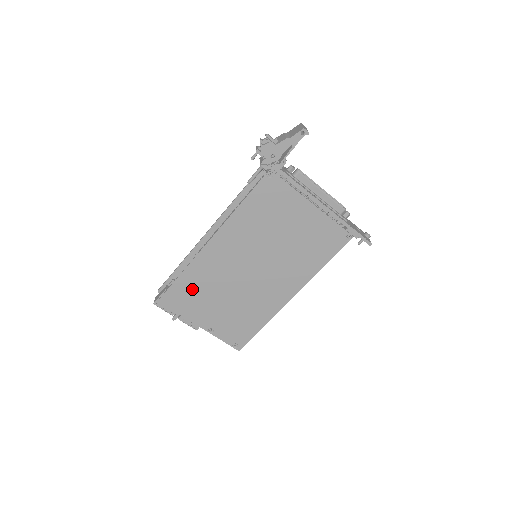
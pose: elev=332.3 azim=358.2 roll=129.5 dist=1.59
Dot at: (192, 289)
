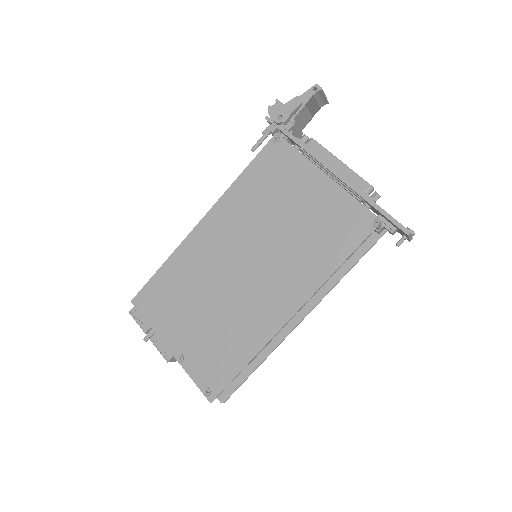
Dot at: (170, 288)
